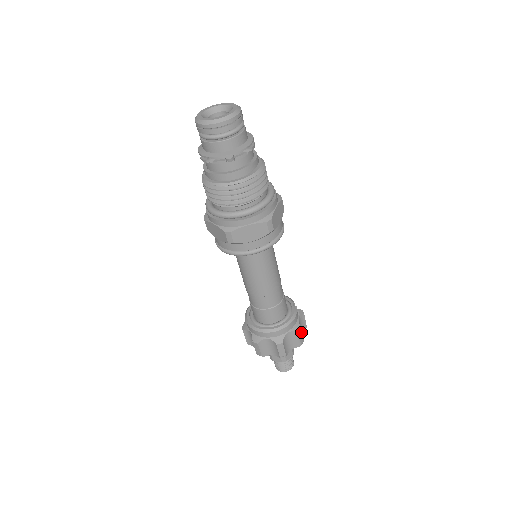
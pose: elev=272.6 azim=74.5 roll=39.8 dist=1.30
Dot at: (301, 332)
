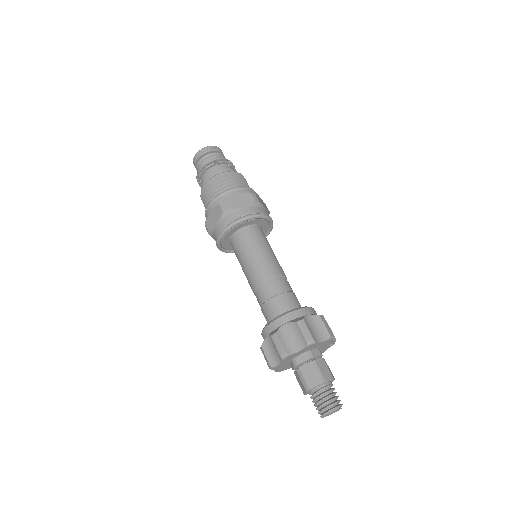
Dot at: (324, 320)
